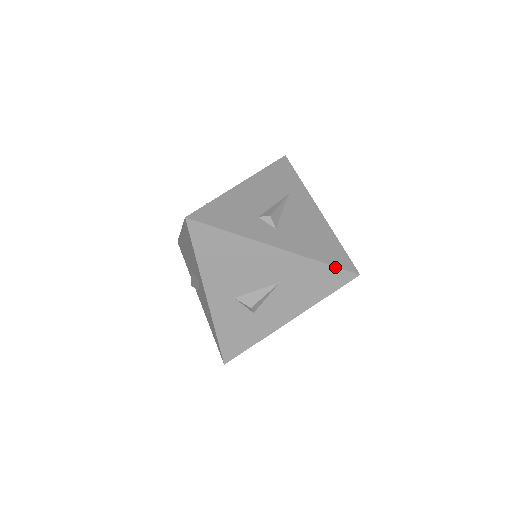
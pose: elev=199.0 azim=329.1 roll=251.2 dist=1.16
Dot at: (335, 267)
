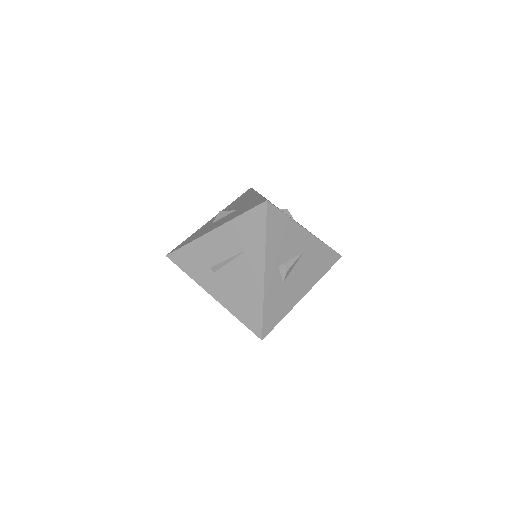
Dot at: (247, 327)
